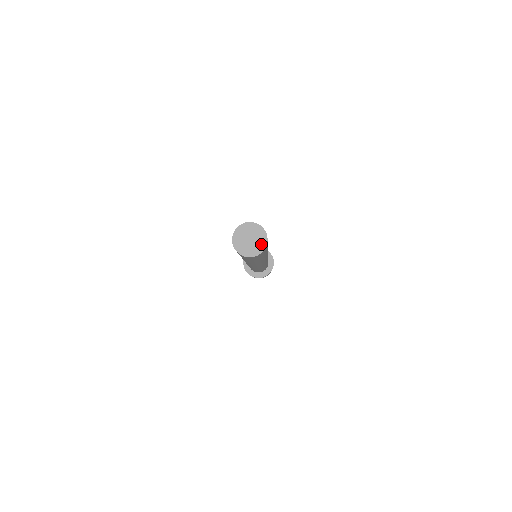
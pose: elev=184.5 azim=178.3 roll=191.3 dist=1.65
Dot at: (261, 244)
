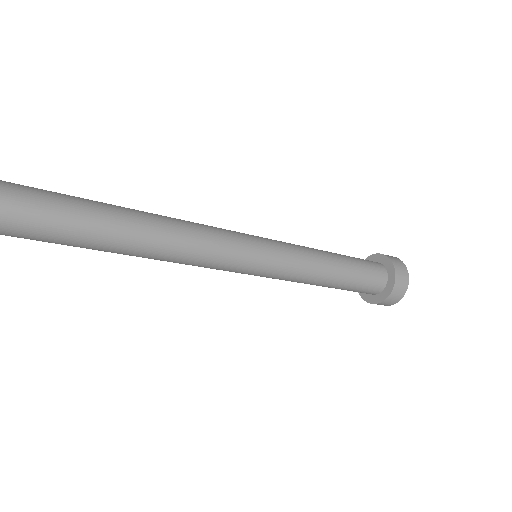
Dot at: out of frame
